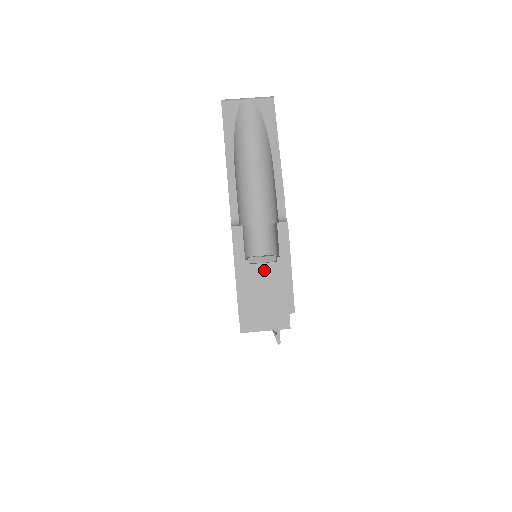
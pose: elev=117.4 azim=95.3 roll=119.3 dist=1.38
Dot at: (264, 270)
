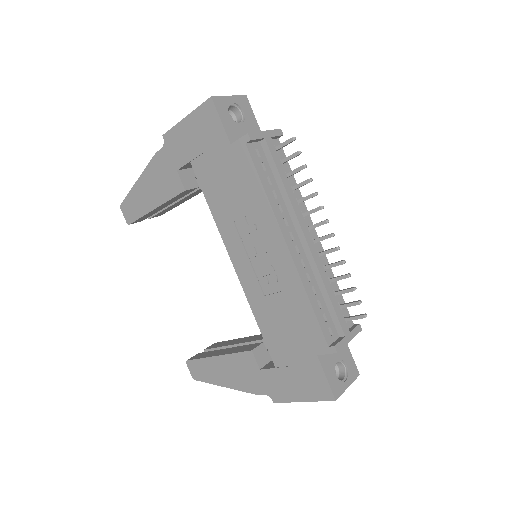
Dot at: occluded
